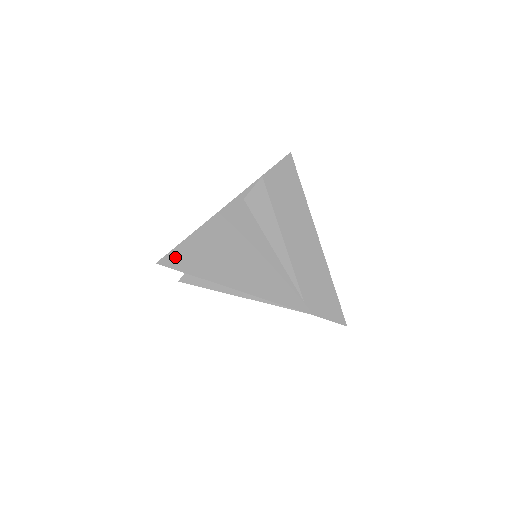
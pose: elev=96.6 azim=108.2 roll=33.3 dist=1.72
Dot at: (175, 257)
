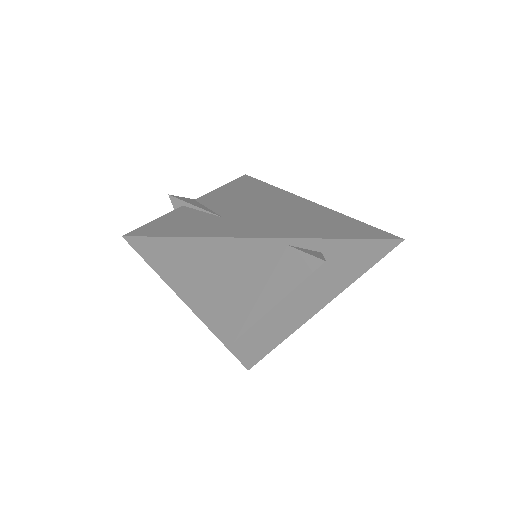
Dot at: (149, 244)
